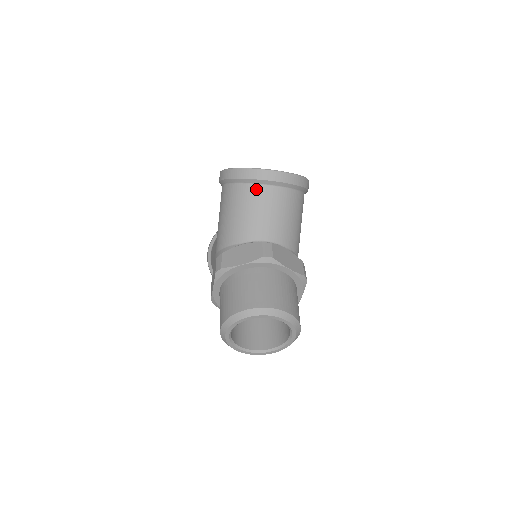
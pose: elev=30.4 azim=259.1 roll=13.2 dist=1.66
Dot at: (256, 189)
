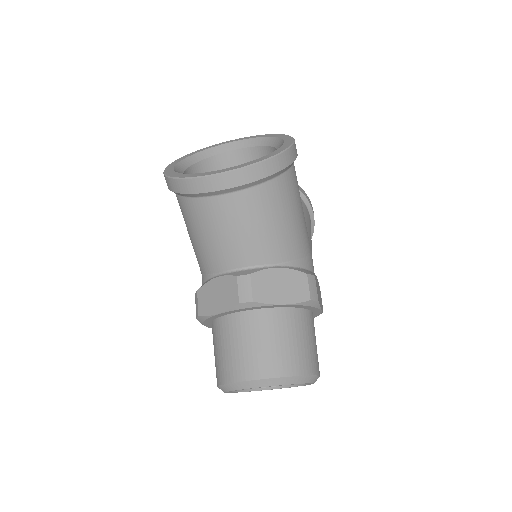
Dot at: (206, 204)
